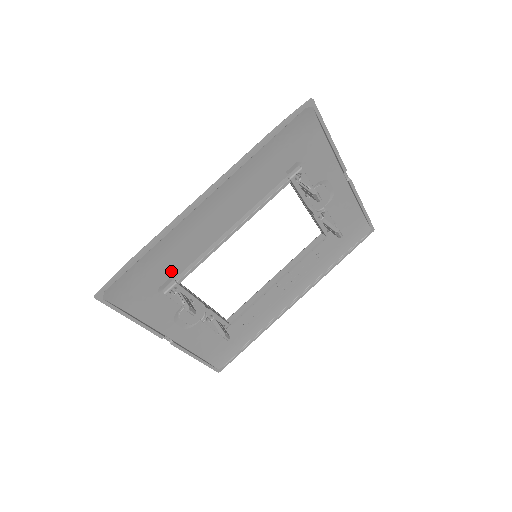
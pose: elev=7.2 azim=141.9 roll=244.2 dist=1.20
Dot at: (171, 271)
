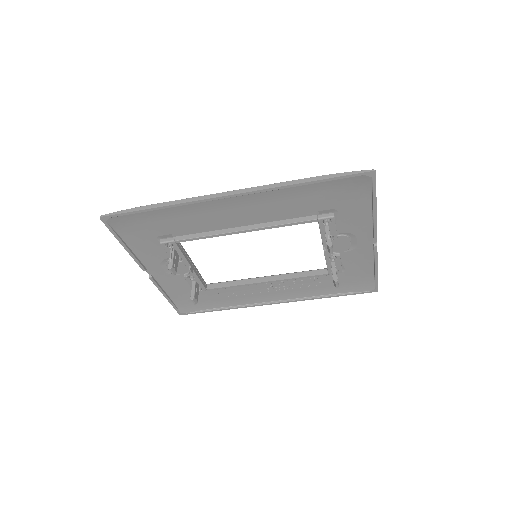
Dot at: (175, 230)
